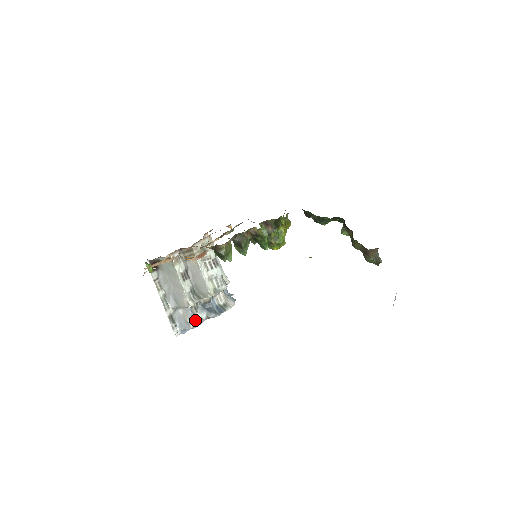
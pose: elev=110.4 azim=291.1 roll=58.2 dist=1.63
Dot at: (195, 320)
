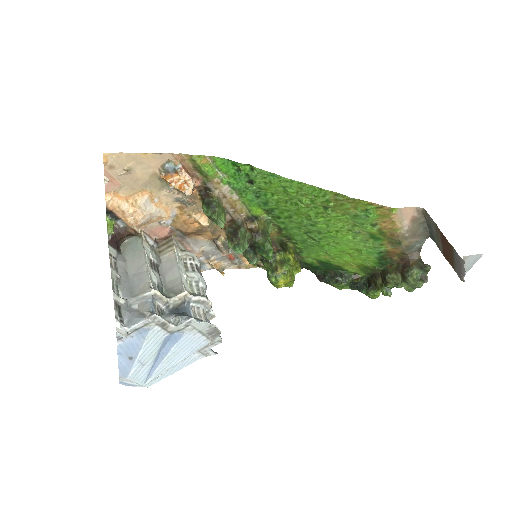
Dot at: (155, 313)
